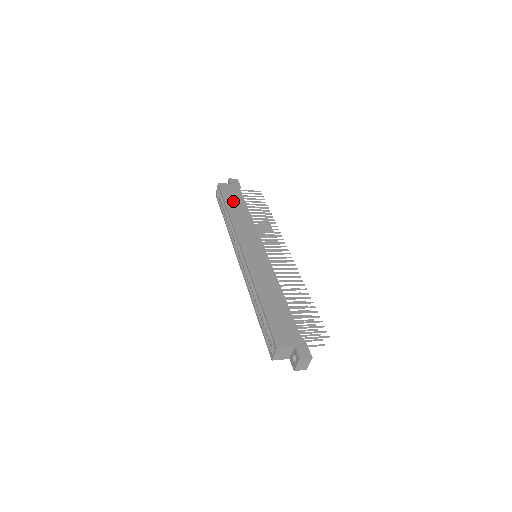
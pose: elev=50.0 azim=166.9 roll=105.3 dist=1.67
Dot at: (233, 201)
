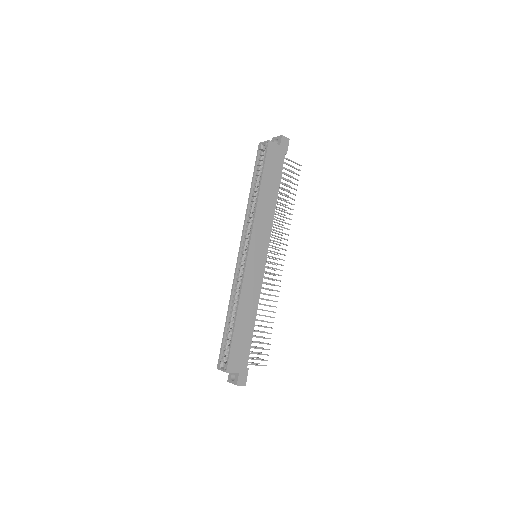
Dot at: (270, 176)
